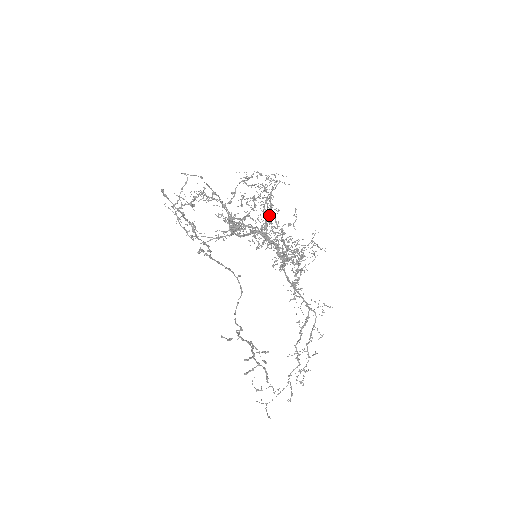
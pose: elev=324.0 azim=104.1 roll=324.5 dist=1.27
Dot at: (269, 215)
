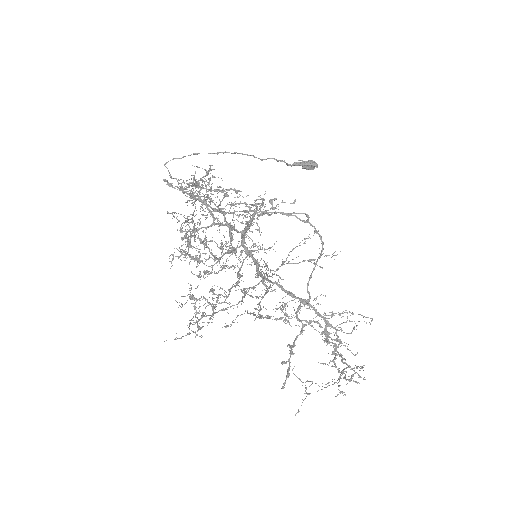
Dot at: (210, 240)
